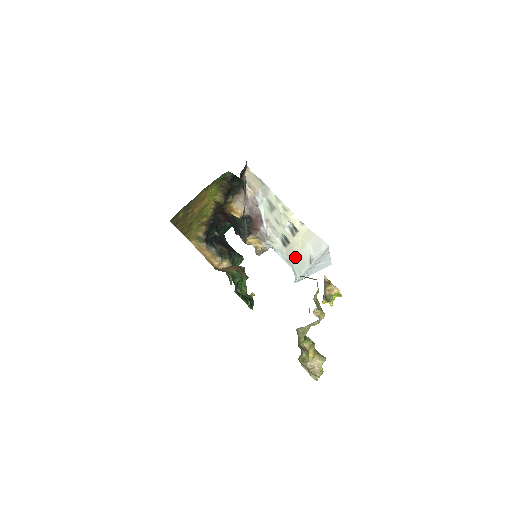
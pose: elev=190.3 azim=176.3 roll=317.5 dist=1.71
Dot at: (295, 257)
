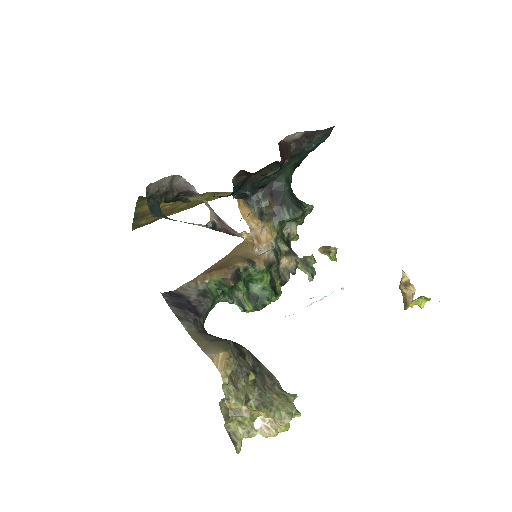
Dot at: occluded
